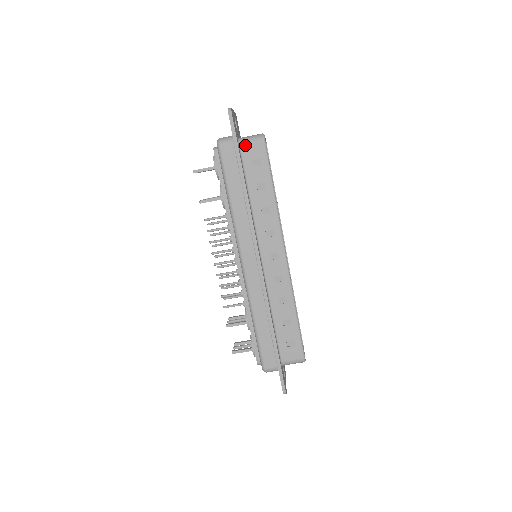
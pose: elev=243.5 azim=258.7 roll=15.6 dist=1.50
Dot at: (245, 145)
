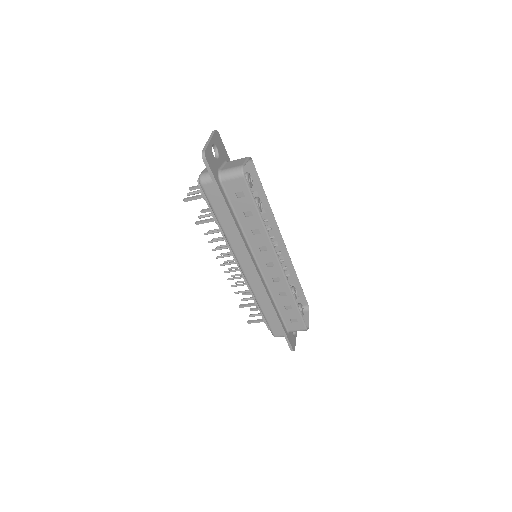
Dot at: (226, 181)
